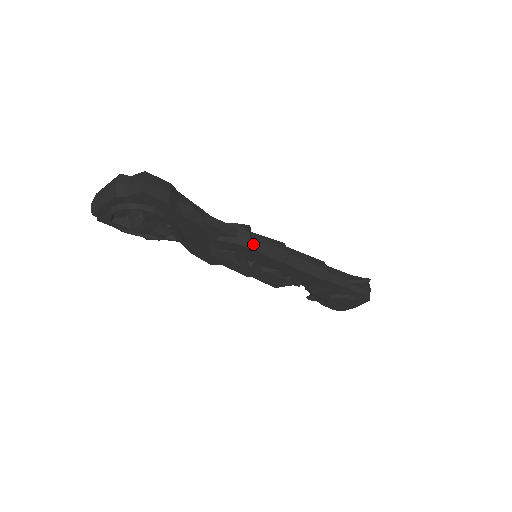
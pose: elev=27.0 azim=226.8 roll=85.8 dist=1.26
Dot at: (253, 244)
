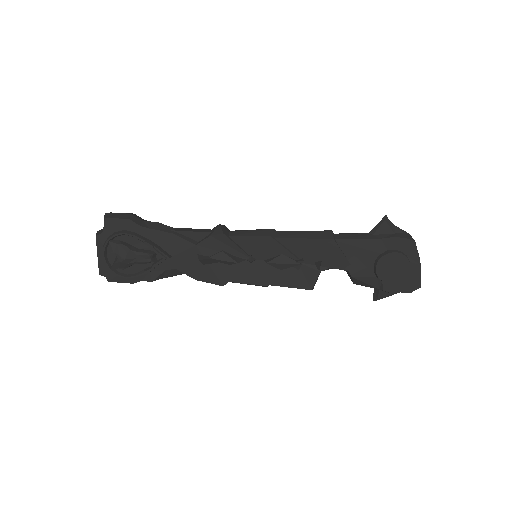
Dot at: (231, 234)
